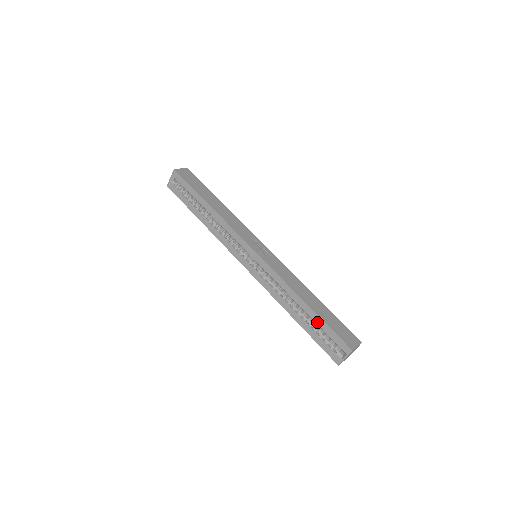
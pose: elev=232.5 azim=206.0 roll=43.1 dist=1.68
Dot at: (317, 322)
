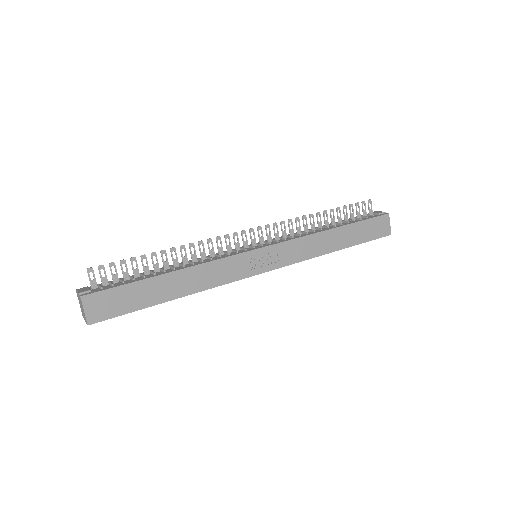
Dot at: occluded
